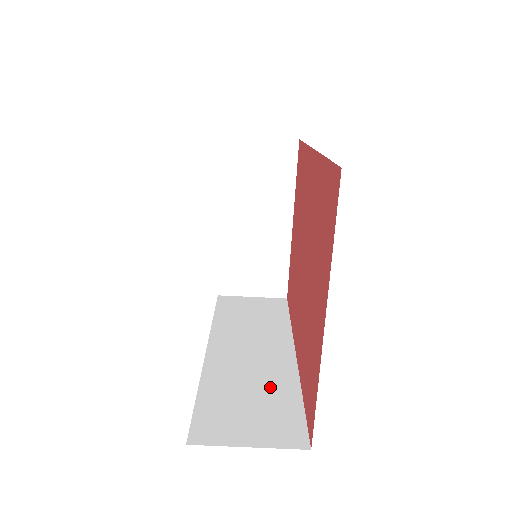
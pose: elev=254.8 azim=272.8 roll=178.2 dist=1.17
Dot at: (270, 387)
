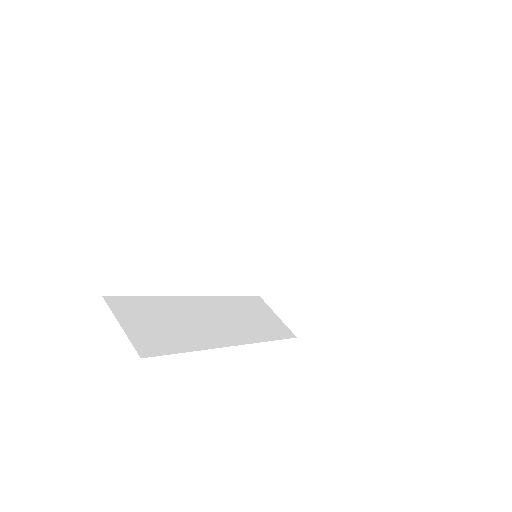
Dot at: (184, 333)
